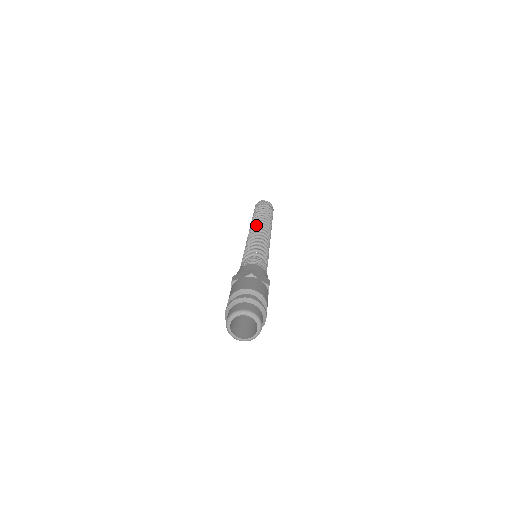
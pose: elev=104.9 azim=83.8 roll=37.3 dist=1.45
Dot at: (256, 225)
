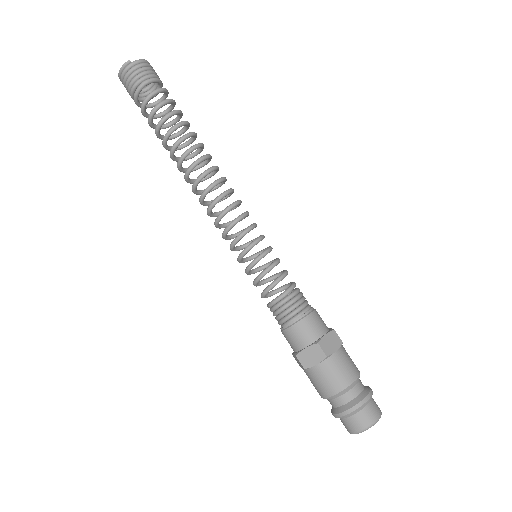
Dot at: (200, 180)
